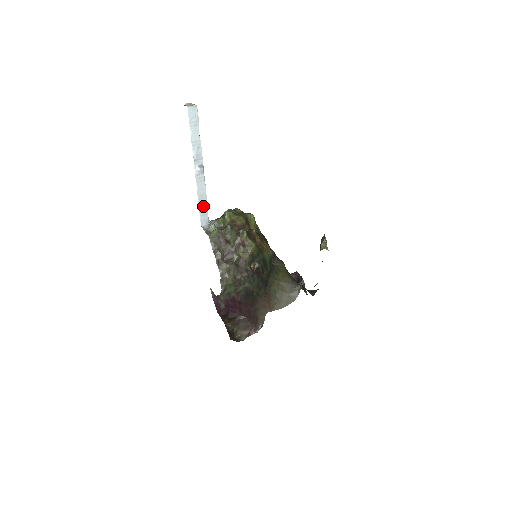
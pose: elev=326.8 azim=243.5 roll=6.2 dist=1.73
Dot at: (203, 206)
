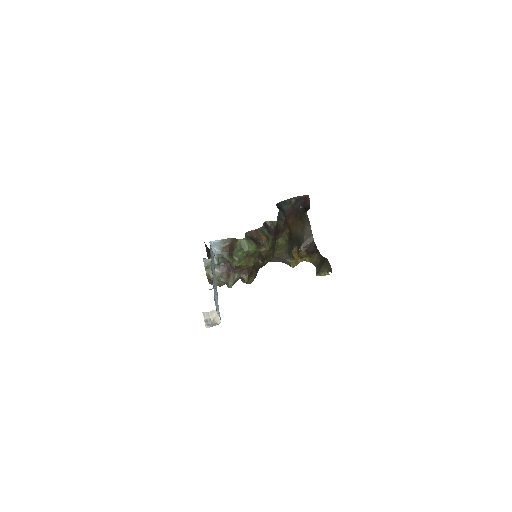
Dot at: occluded
